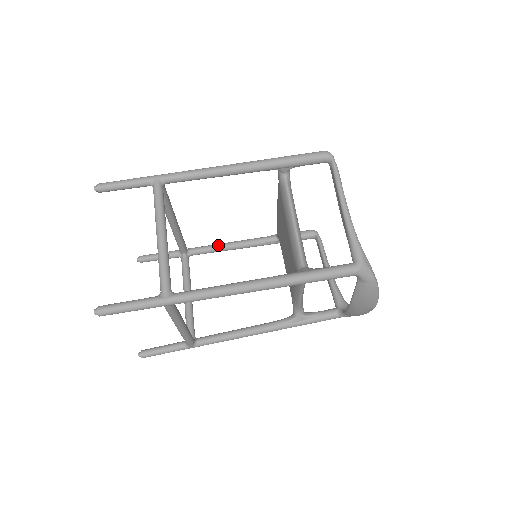
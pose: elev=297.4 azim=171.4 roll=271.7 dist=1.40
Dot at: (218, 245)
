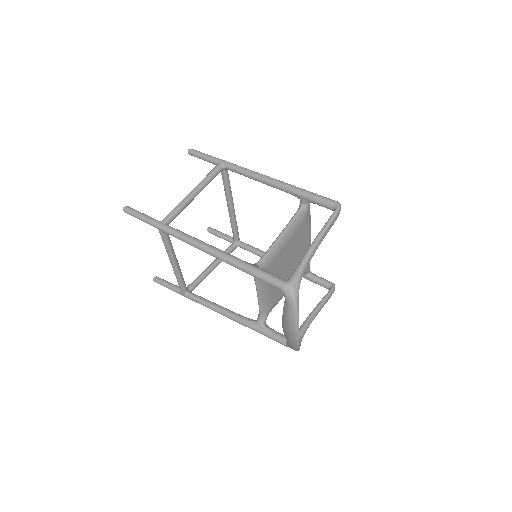
Dot at: (260, 250)
